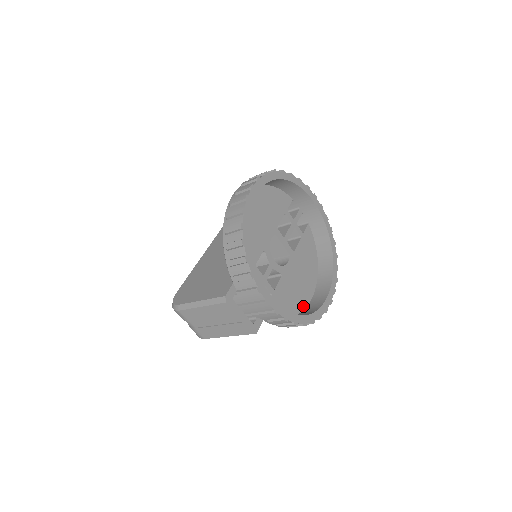
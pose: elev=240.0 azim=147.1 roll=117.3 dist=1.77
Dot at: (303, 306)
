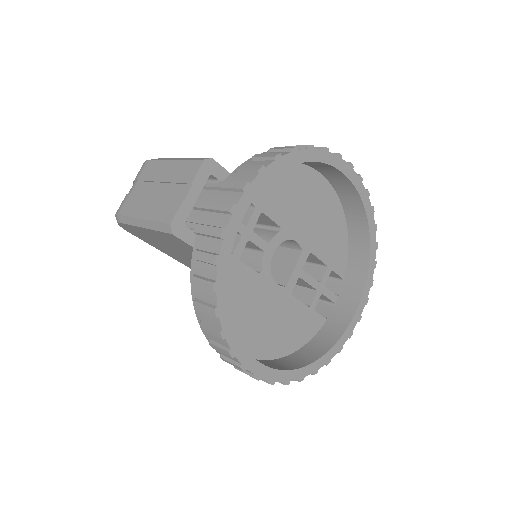
Dot at: occluded
